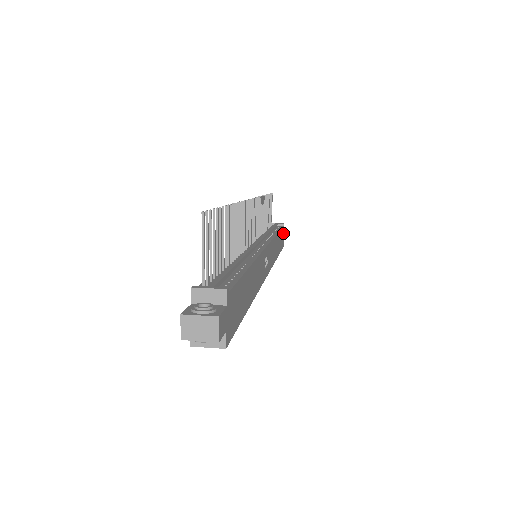
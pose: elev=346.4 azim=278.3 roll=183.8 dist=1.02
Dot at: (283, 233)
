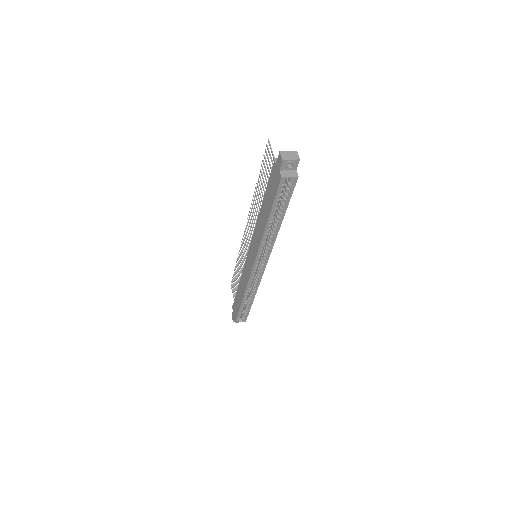
Dot at: occluded
